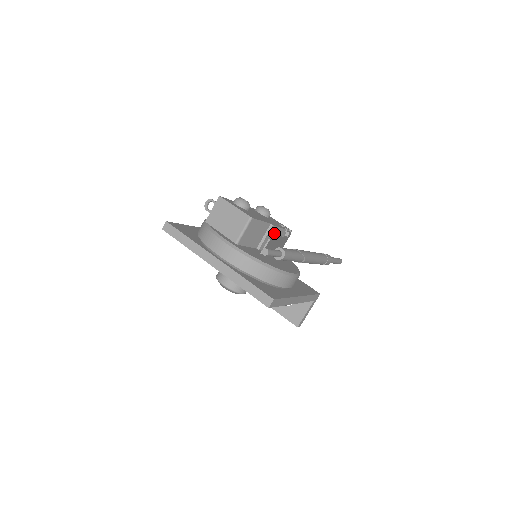
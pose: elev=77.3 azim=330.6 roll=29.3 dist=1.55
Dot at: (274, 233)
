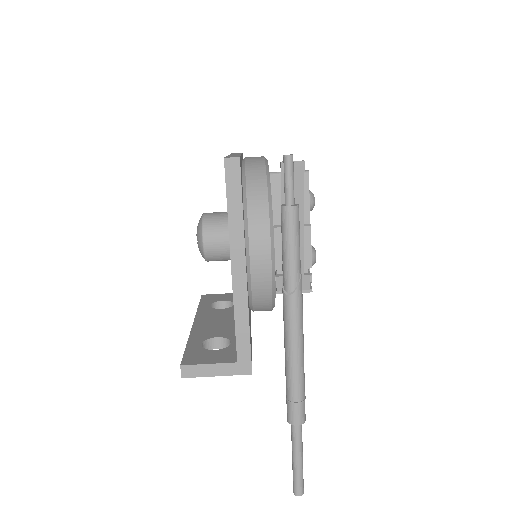
Dot at: occluded
